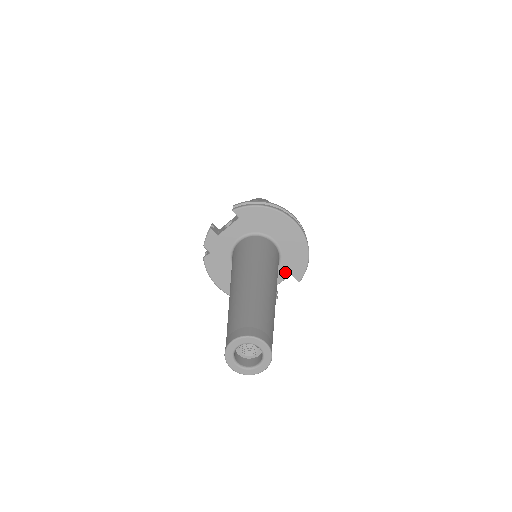
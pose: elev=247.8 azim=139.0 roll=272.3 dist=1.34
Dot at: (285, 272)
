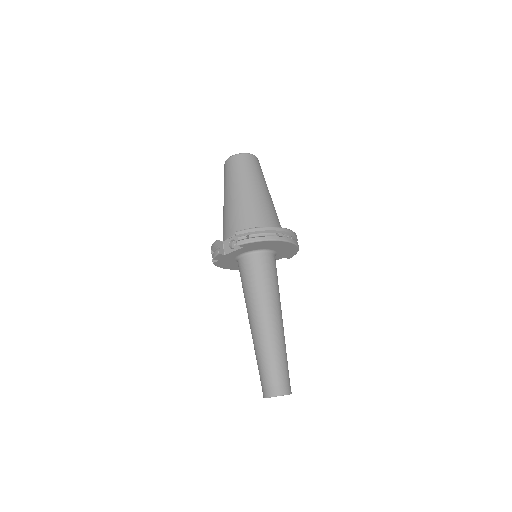
Dot at: (279, 258)
